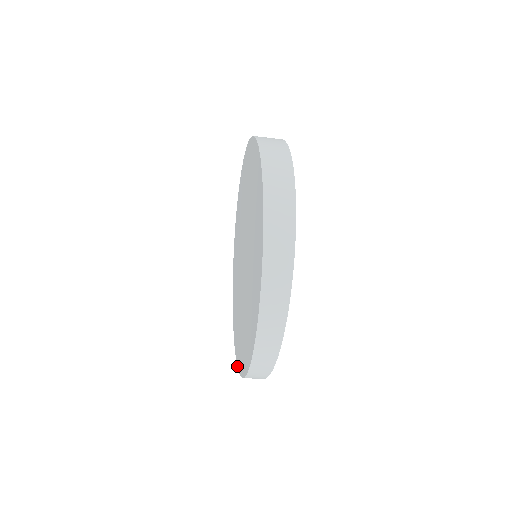
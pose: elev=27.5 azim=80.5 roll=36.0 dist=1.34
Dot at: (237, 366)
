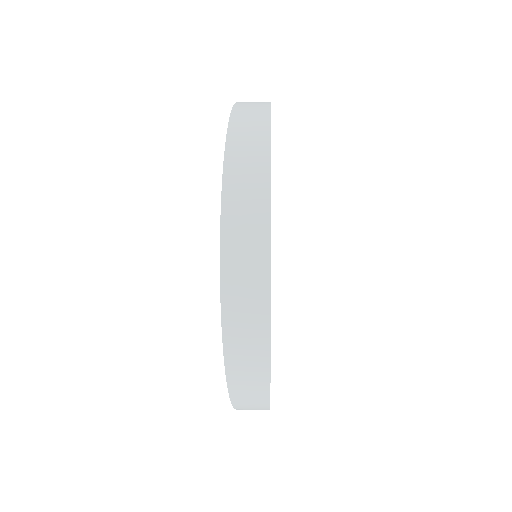
Dot at: occluded
